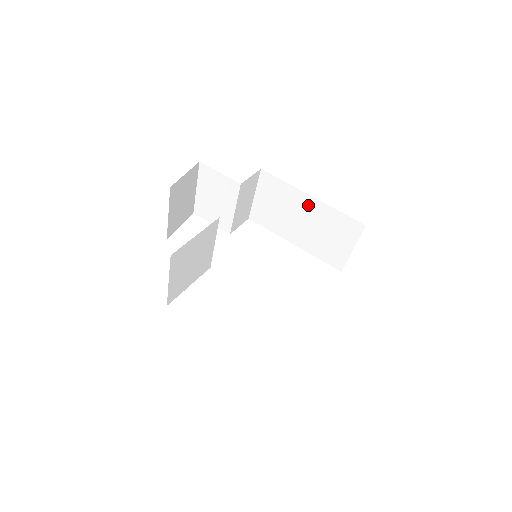
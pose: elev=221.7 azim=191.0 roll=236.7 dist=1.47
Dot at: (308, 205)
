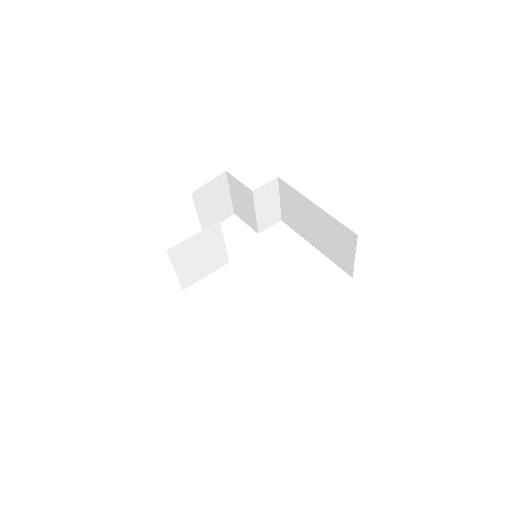
Dot at: (315, 212)
